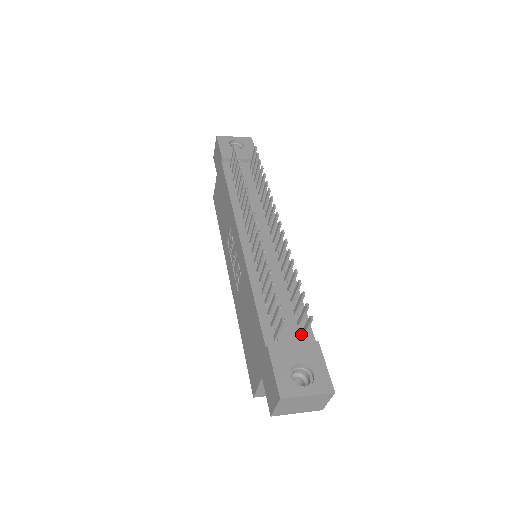
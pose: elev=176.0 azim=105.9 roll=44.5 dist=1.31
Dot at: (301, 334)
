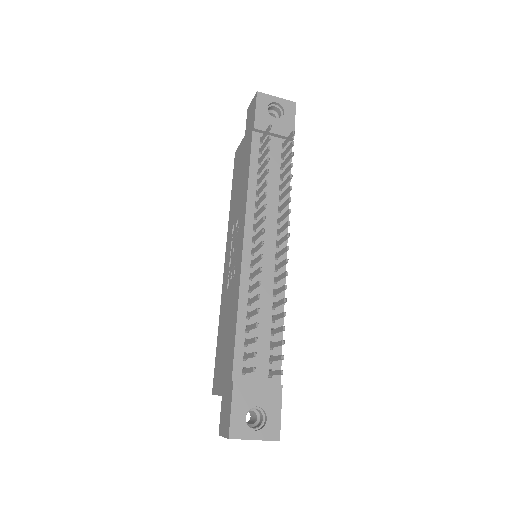
Dot at: (269, 372)
